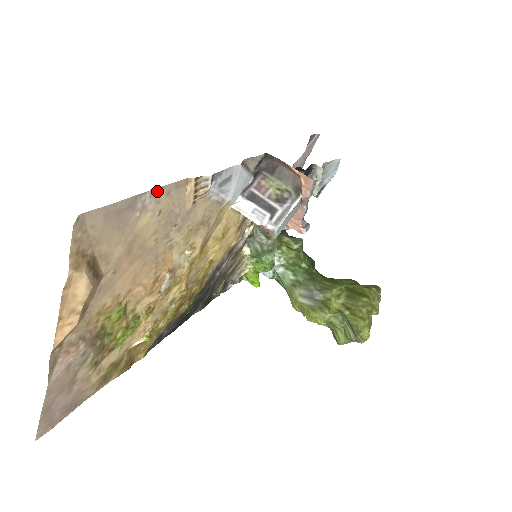
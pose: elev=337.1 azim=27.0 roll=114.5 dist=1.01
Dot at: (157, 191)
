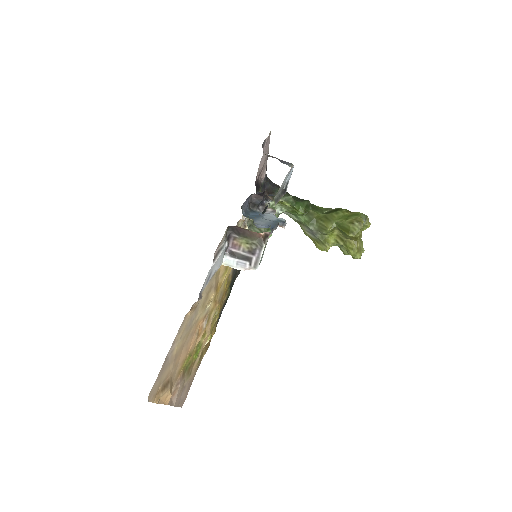
Dot at: (174, 342)
